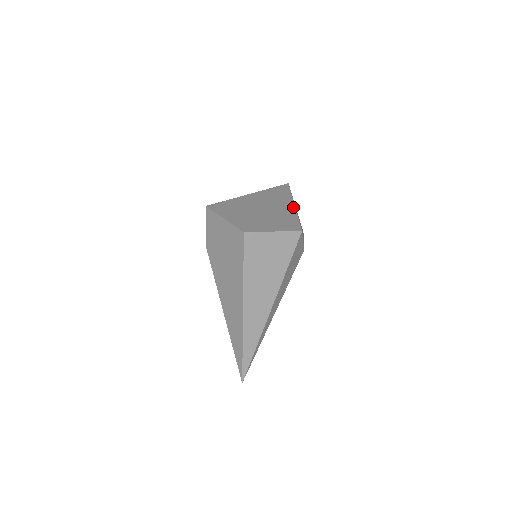
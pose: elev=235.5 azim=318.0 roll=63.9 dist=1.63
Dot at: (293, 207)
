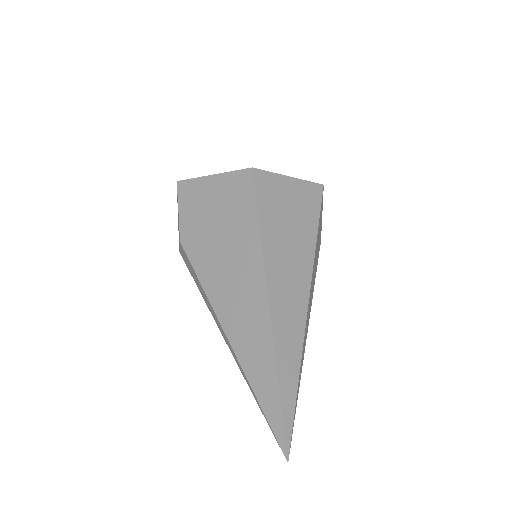
Dot at: occluded
